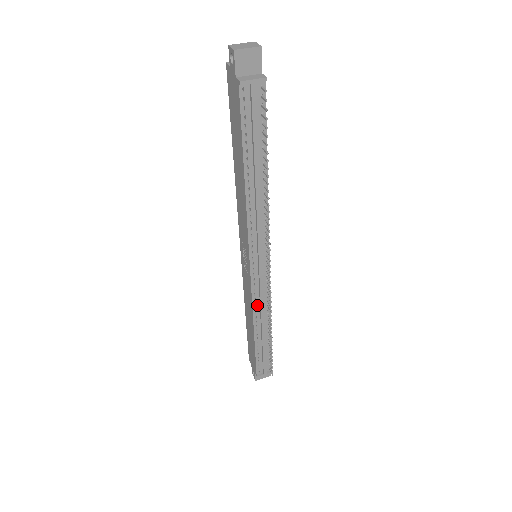
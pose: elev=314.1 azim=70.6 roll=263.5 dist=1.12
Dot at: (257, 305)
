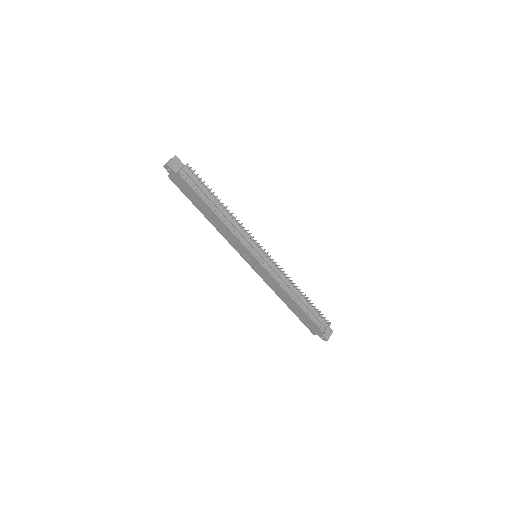
Dot at: (281, 282)
